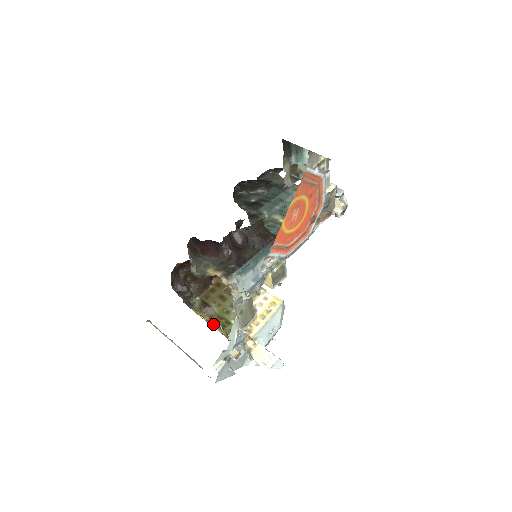
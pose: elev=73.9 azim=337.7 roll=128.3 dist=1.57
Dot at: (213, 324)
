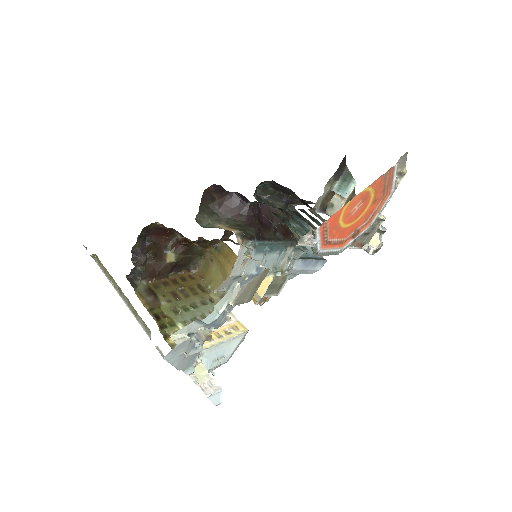
Dot at: occluded
